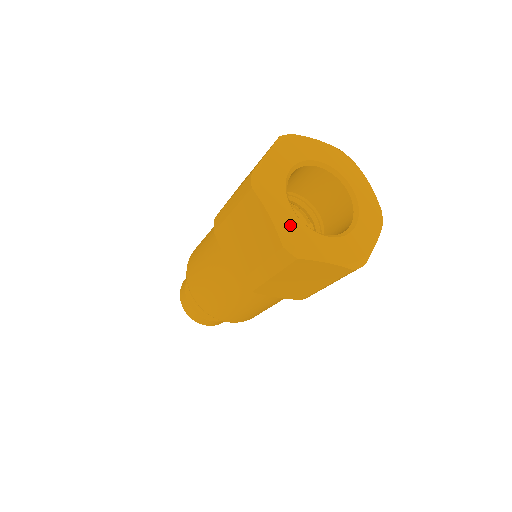
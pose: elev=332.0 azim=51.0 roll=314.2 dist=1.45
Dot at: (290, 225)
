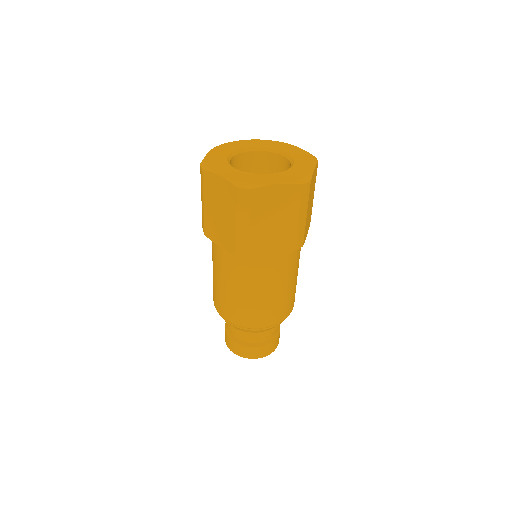
Dot at: (238, 176)
